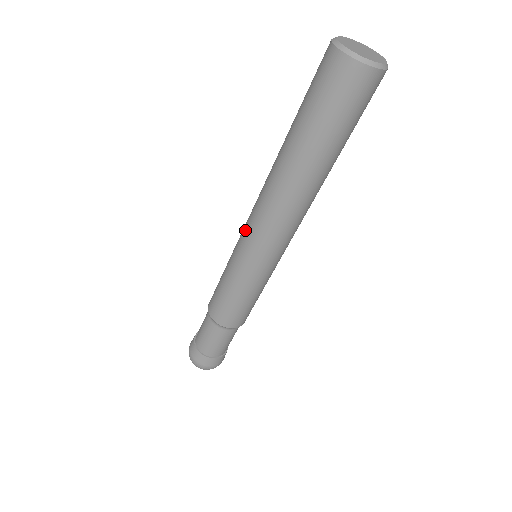
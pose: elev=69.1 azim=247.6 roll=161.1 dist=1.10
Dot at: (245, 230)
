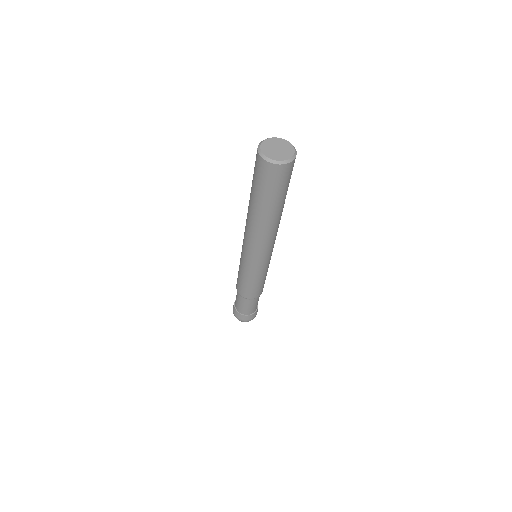
Dot at: occluded
